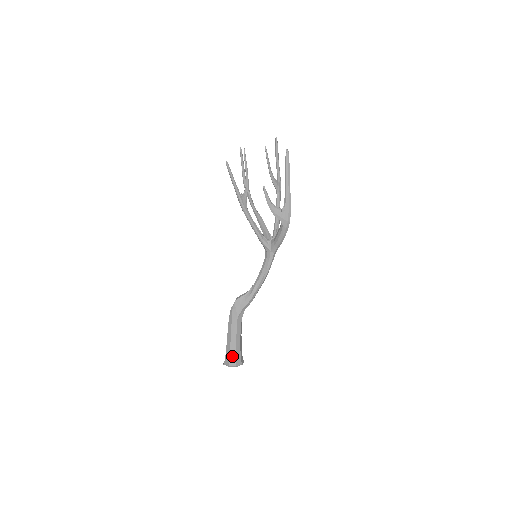
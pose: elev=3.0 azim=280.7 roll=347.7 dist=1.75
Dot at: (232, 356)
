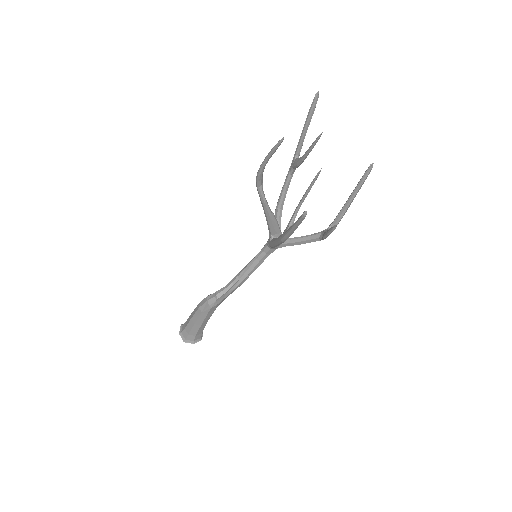
Dot at: (198, 335)
